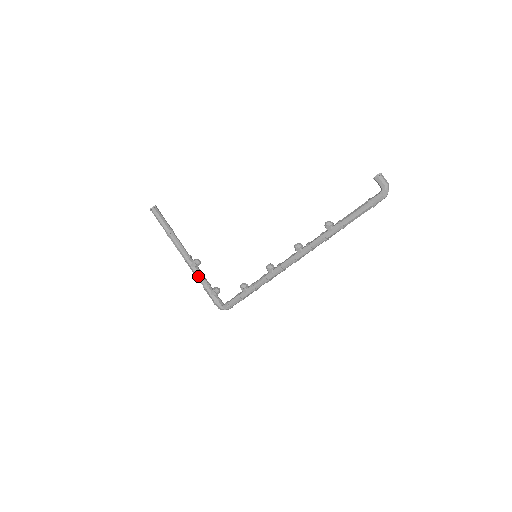
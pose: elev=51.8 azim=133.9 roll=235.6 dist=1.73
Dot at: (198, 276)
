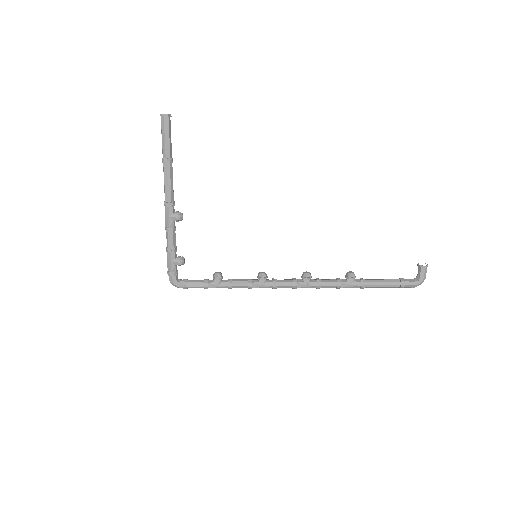
Dot at: (171, 233)
